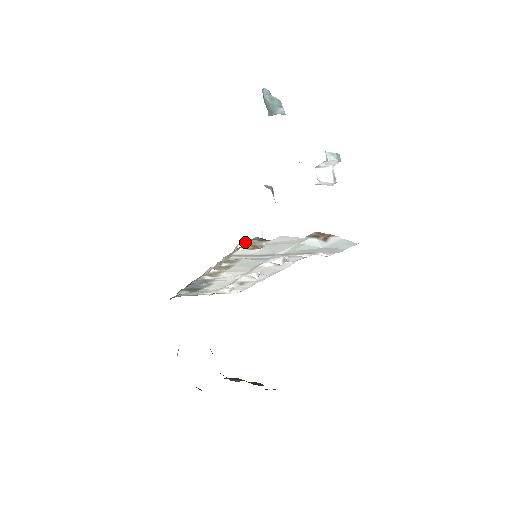
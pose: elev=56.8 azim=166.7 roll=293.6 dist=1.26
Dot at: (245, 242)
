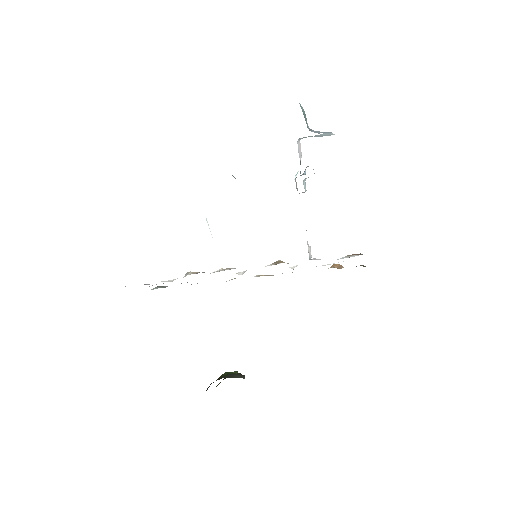
Dot at: (336, 264)
